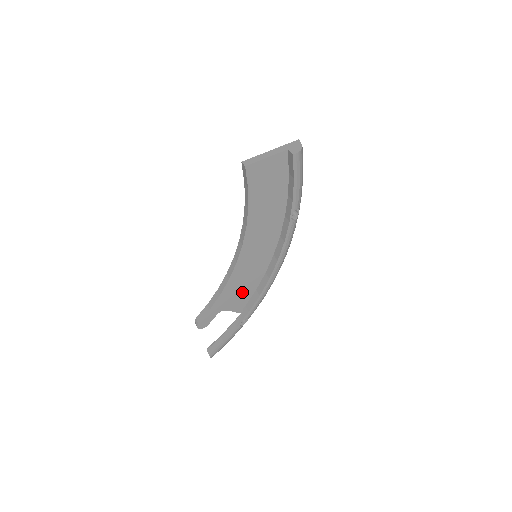
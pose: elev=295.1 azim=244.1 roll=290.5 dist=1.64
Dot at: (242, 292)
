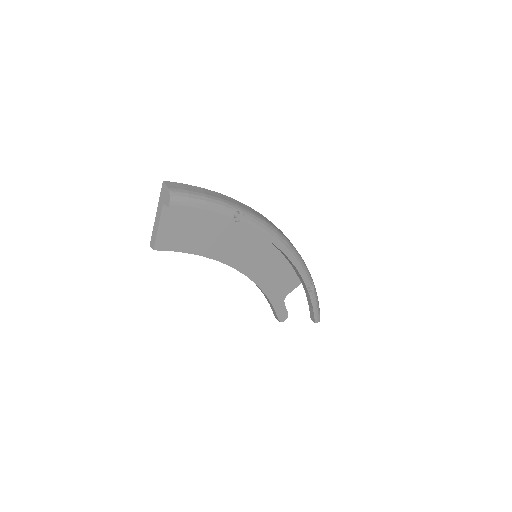
Dot at: (282, 277)
